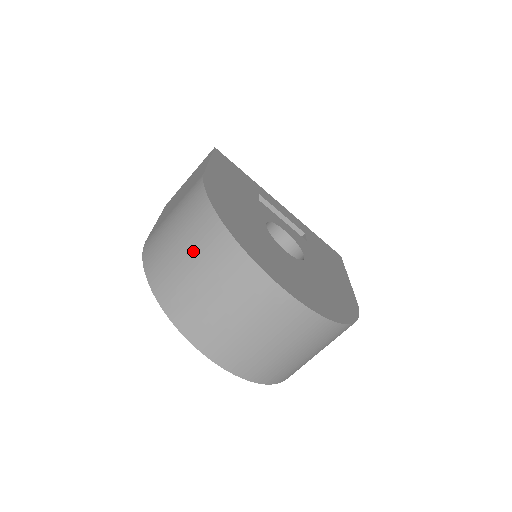
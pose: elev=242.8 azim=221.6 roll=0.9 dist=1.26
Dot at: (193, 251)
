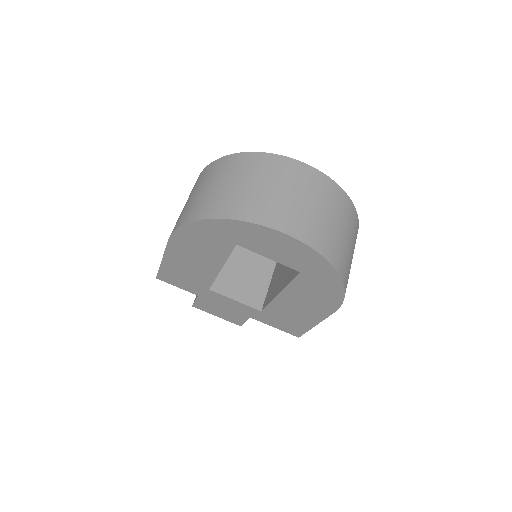
Dot at: (224, 178)
